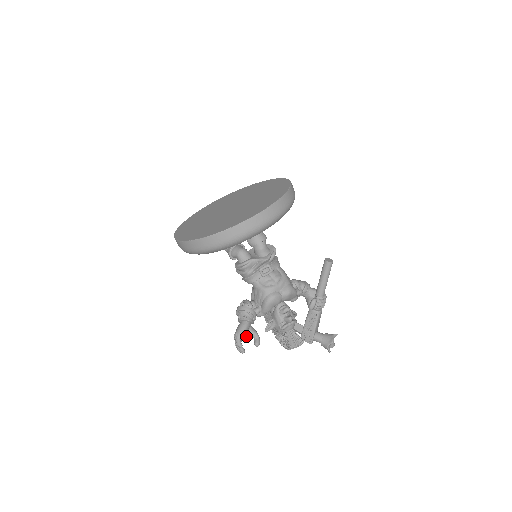
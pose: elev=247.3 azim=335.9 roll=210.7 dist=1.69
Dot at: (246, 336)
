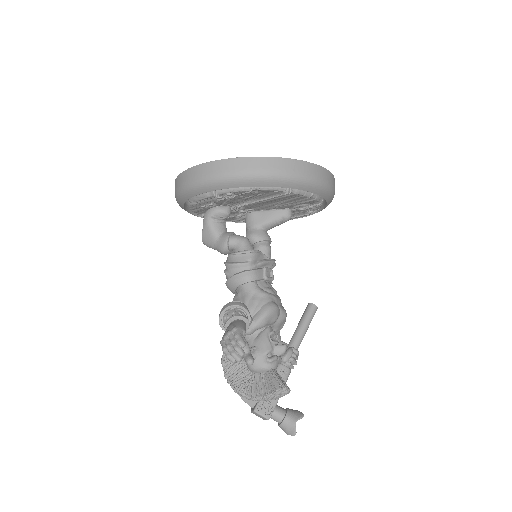
Dot at: occluded
